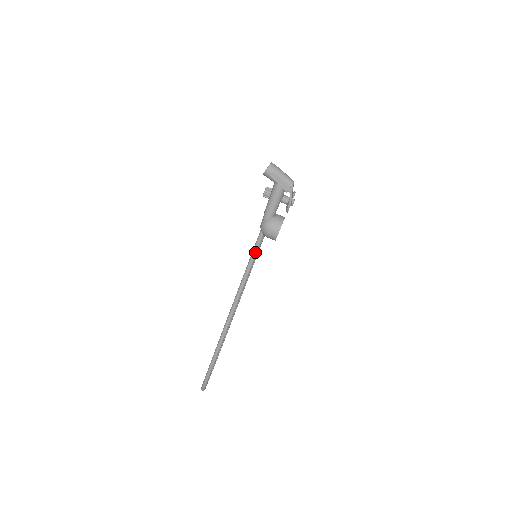
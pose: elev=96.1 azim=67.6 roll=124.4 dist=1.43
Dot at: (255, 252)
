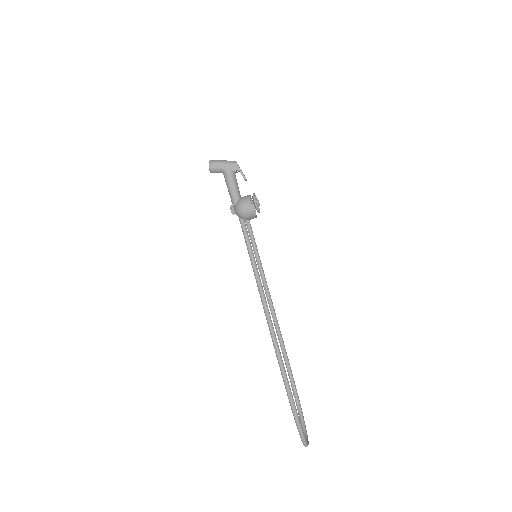
Dot at: (247, 241)
